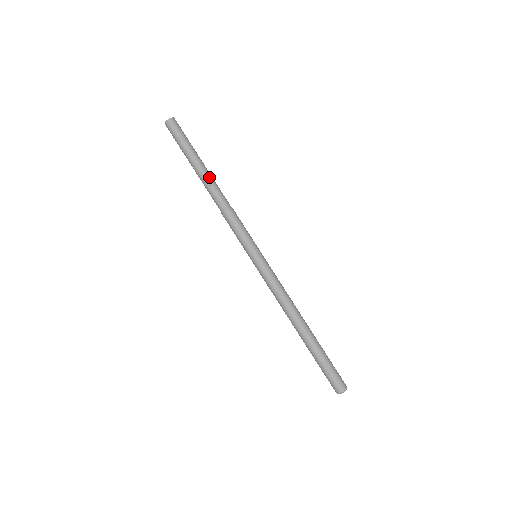
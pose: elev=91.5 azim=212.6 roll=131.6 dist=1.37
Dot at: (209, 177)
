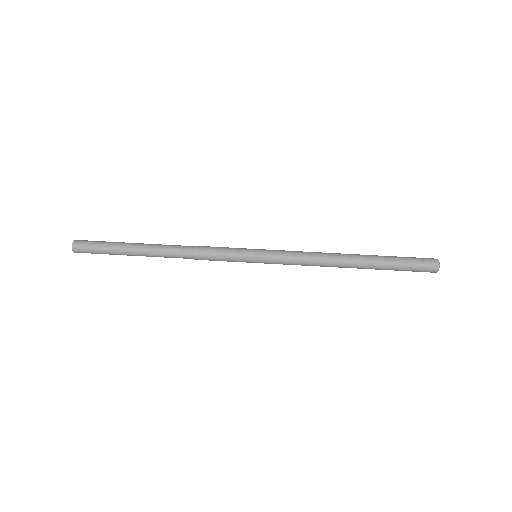
Dot at: (153, 245)
